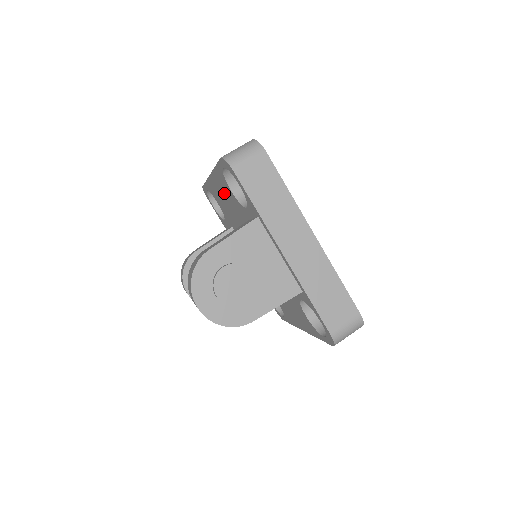
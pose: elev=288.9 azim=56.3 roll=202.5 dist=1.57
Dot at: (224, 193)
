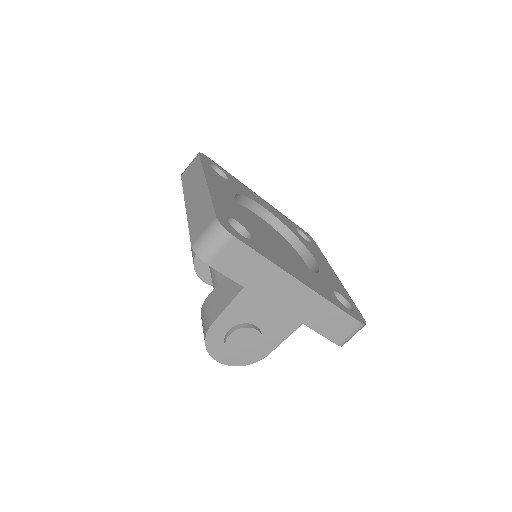
Dot at: occluded
